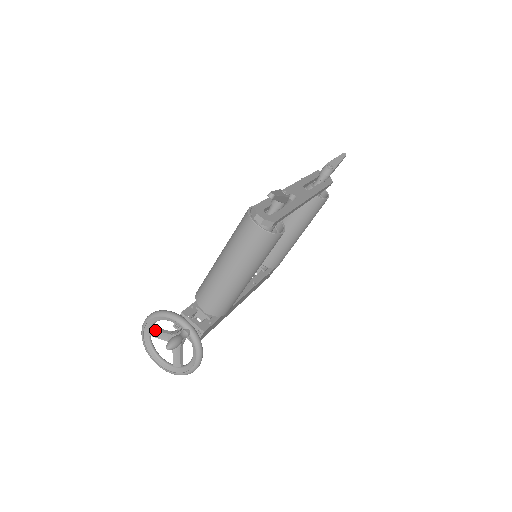
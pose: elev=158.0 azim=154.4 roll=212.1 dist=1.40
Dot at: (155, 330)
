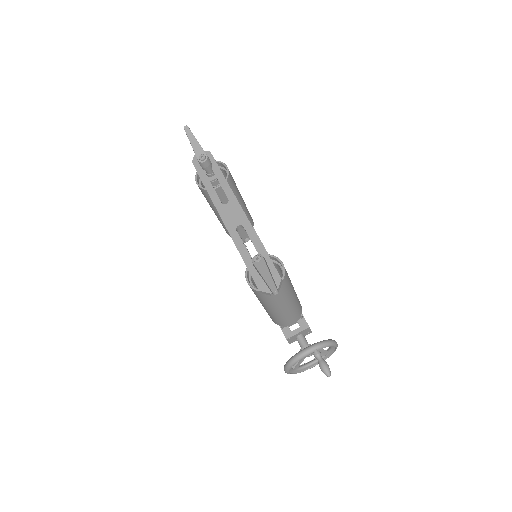
Dot at: (295, 366)
